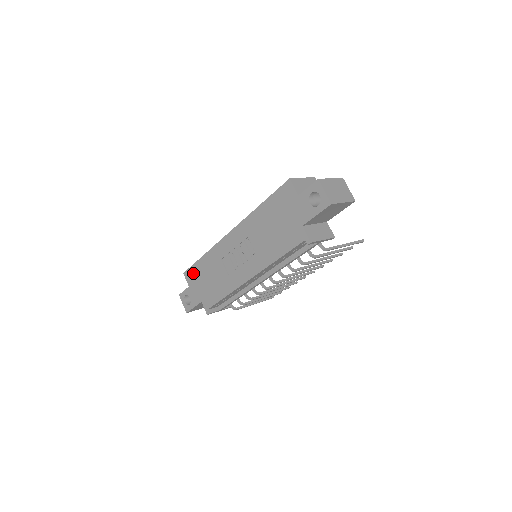
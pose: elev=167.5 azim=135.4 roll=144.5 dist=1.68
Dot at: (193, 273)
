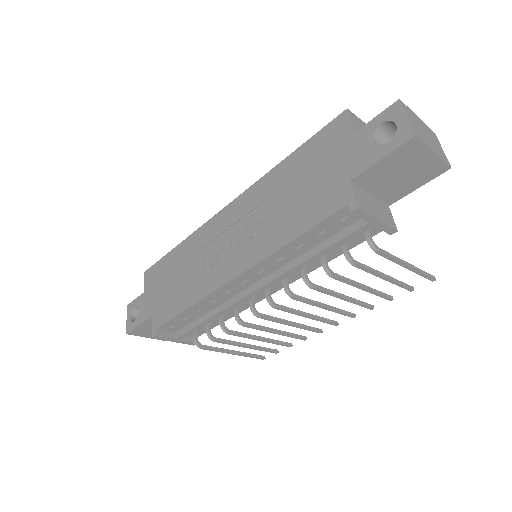
Dot at: (156, 271)
